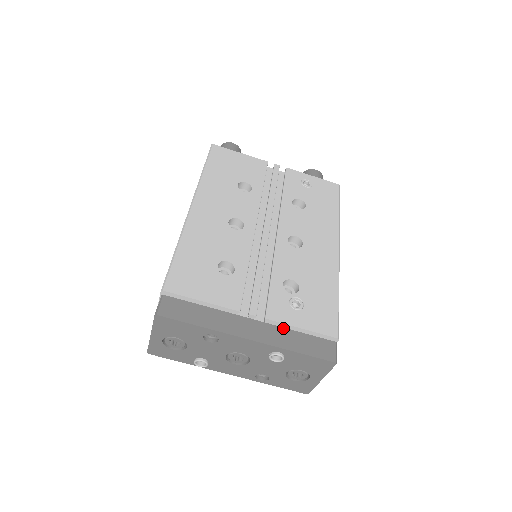
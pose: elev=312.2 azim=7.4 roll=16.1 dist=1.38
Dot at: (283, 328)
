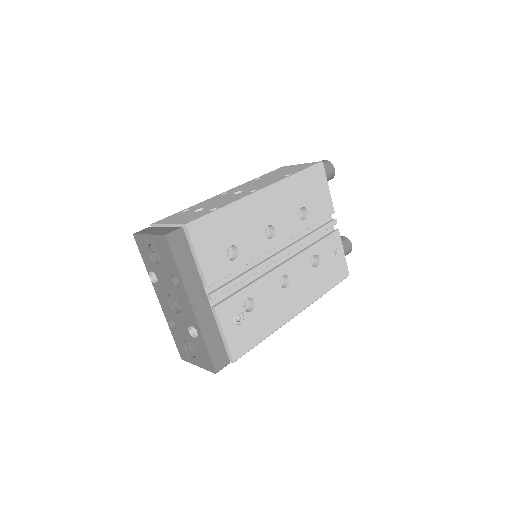
Dot at: (216, 323)
